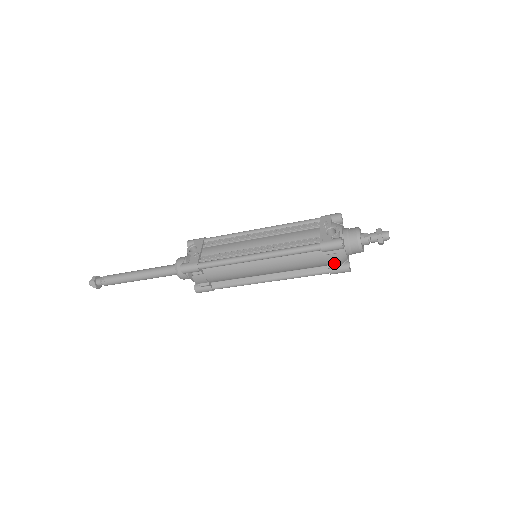
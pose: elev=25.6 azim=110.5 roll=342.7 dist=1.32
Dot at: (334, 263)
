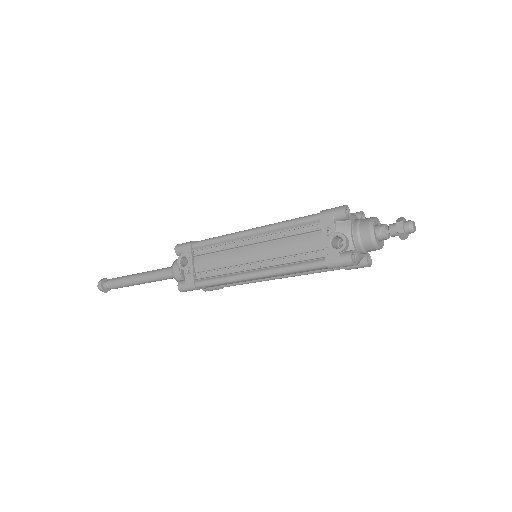
Dot at: occluded
